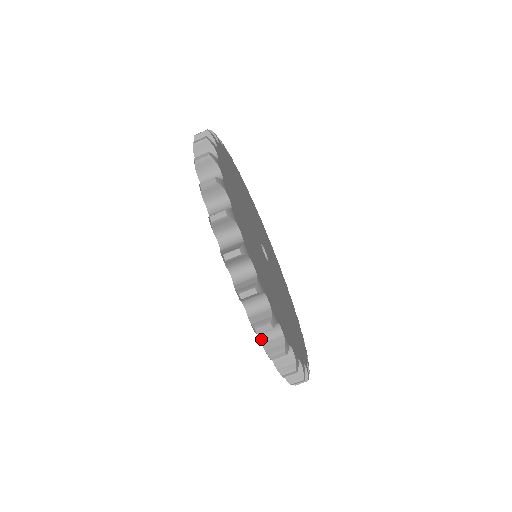
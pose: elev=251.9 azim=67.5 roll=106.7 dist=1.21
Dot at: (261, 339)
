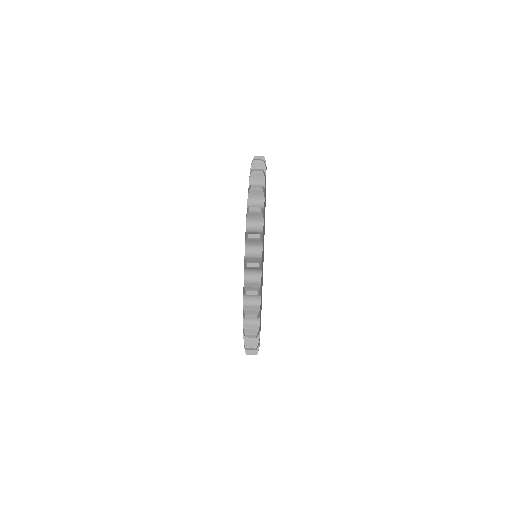
Dot at: (246, 230)
